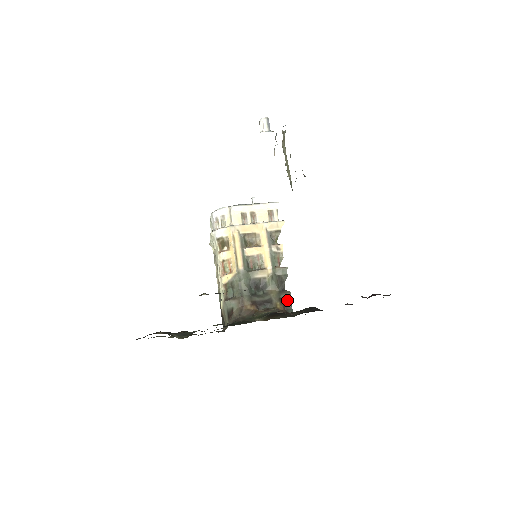
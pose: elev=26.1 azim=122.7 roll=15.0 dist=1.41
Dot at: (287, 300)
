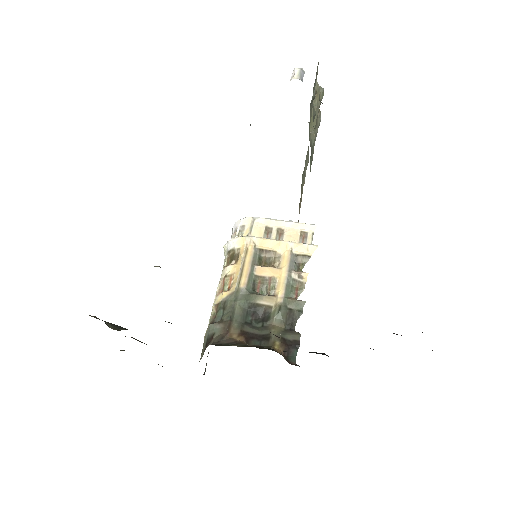
Dot at: (292, 343)
